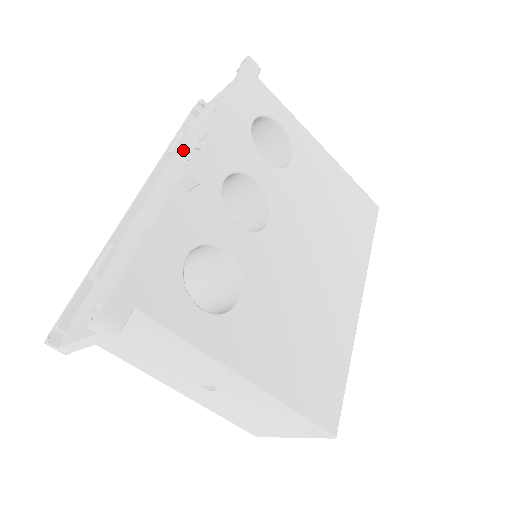
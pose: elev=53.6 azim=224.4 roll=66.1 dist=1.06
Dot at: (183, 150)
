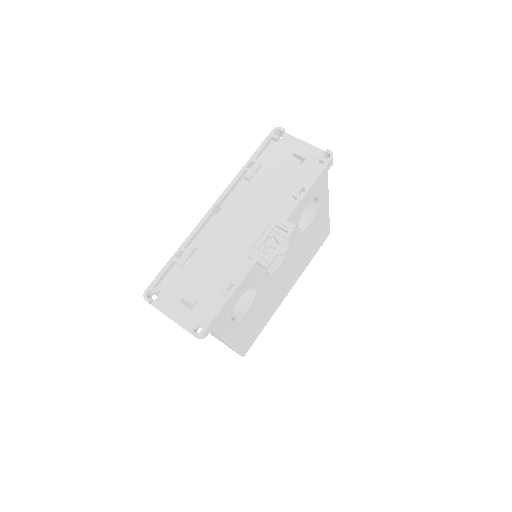
Dot at: (257, 187)
